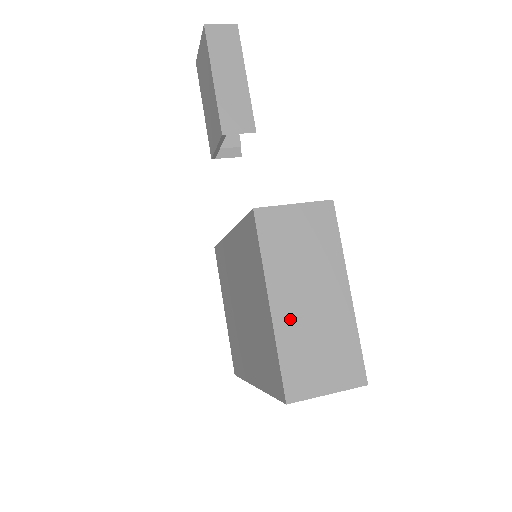
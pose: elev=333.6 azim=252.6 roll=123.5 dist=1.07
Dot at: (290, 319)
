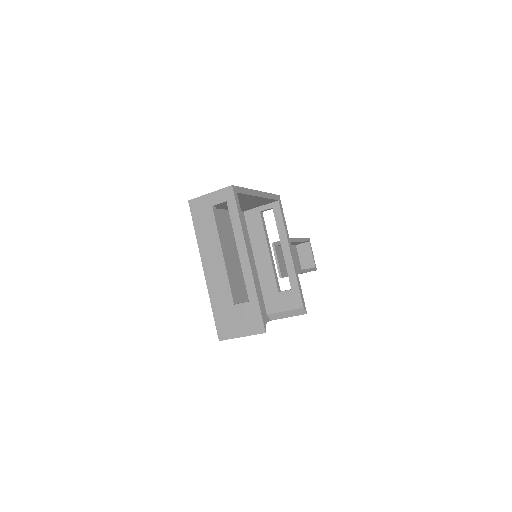
Dot at: occluded
